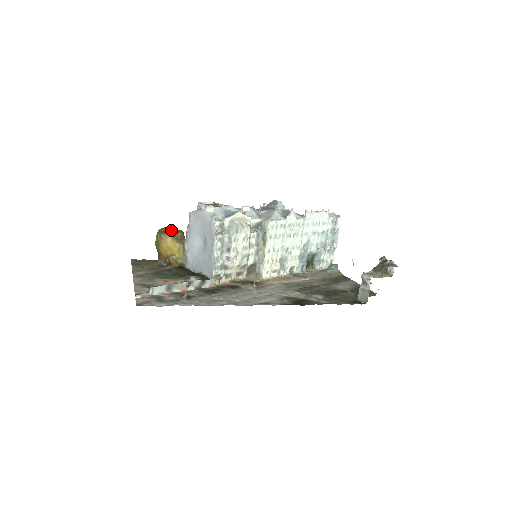
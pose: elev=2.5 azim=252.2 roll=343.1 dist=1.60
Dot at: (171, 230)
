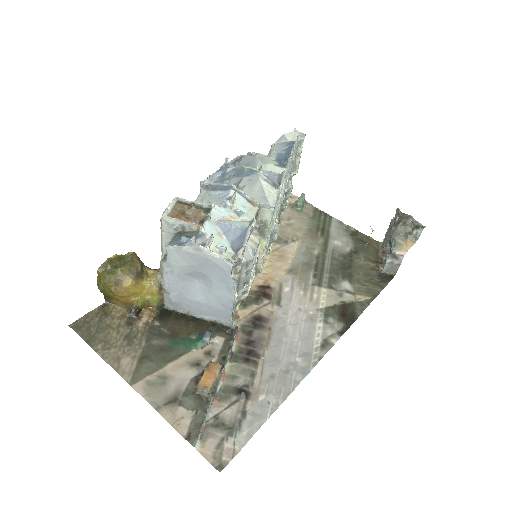
Dot at: (123, 265)
